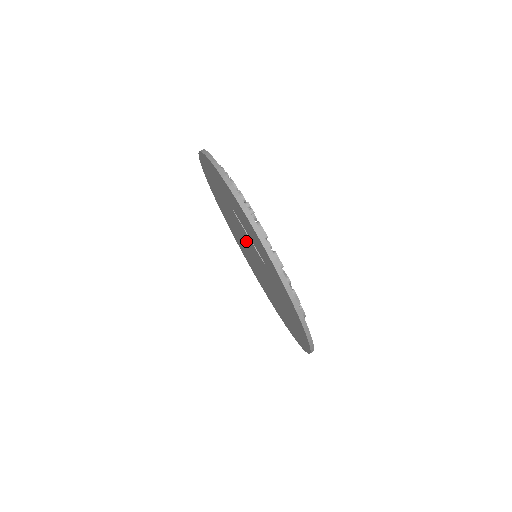
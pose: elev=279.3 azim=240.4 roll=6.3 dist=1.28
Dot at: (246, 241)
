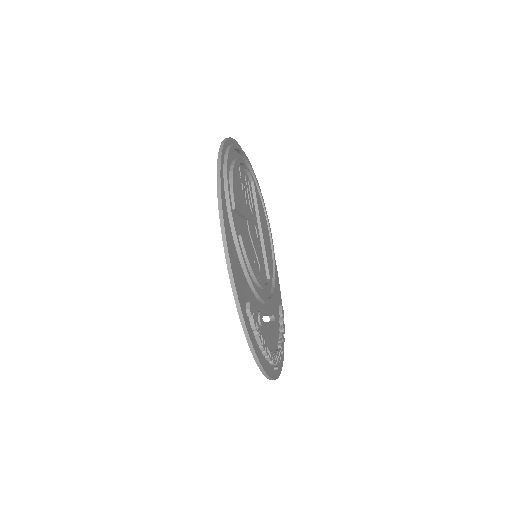
Dot at: occluded
